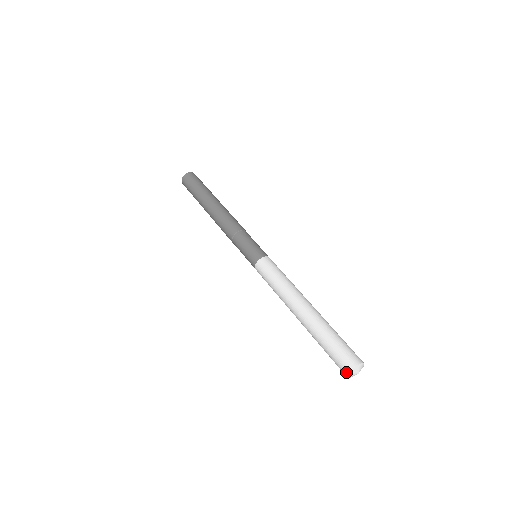
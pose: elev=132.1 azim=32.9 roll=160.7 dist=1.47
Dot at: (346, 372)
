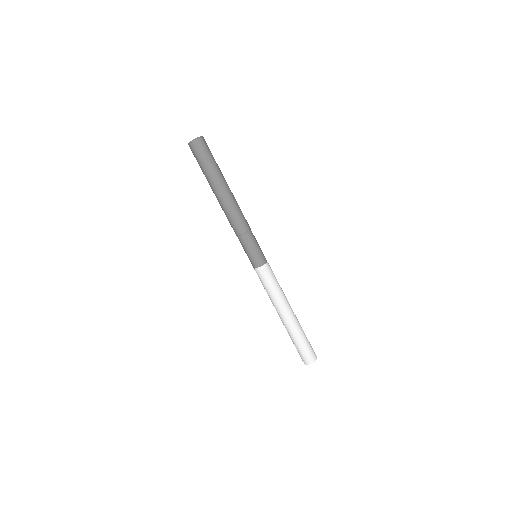
Dot at: occluded
